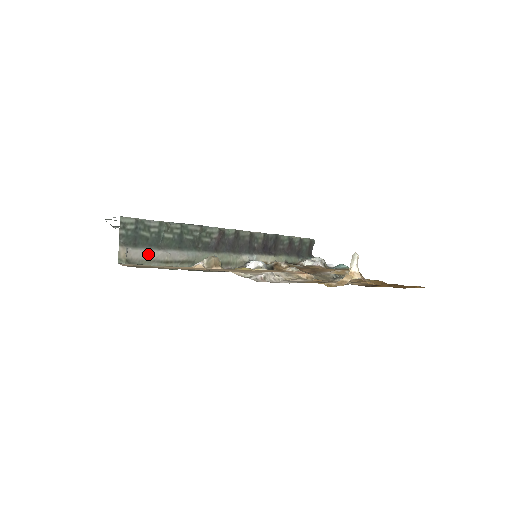
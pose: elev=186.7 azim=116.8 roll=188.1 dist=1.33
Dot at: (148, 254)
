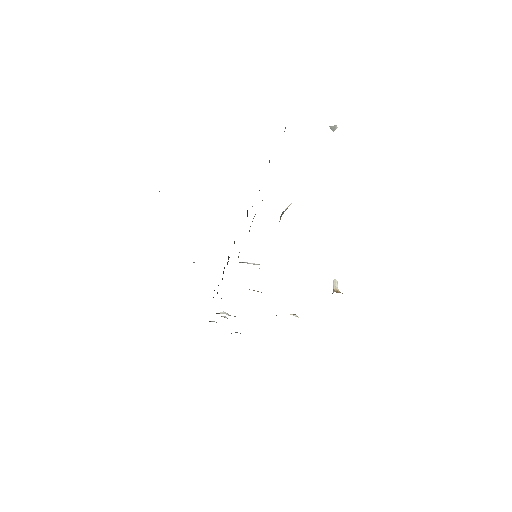
Dot at: occluded
